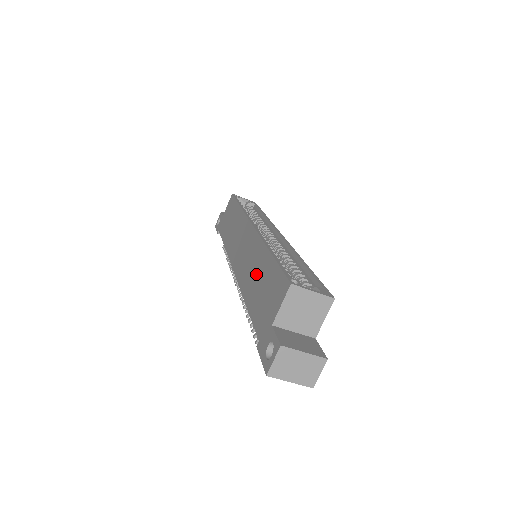
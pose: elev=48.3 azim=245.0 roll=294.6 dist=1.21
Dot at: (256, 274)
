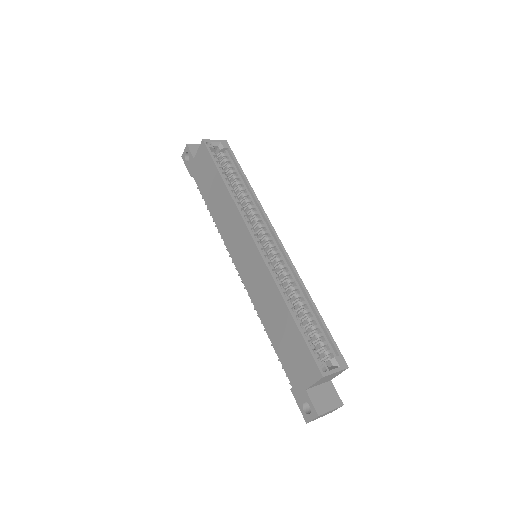
Dot at: (276, 317)
